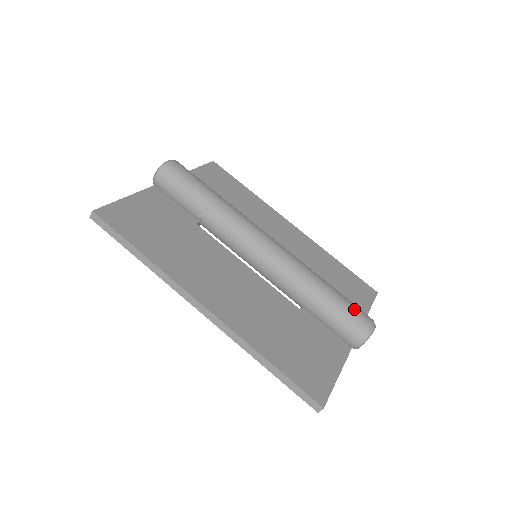
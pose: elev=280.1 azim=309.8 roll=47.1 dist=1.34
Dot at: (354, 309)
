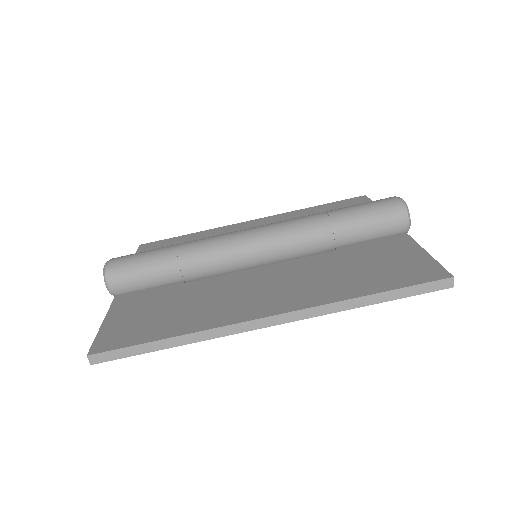
Dot at: (372, 203)
